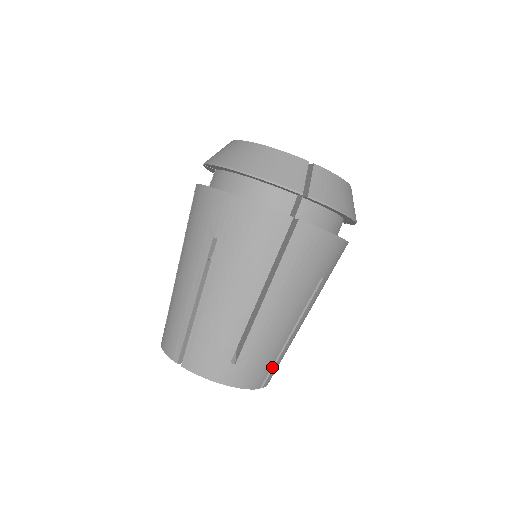
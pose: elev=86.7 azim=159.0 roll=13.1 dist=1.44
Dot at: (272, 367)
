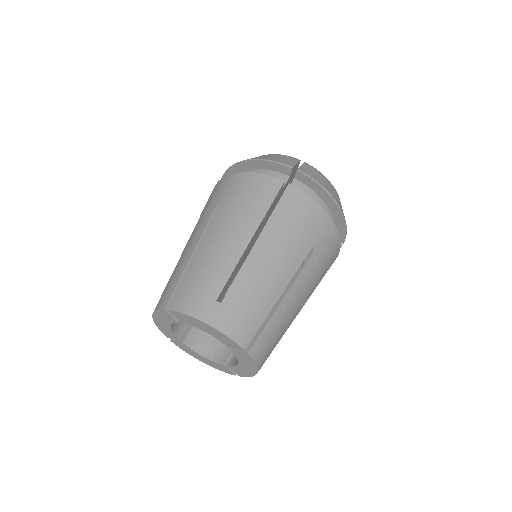
Dot at: (260, 332)
